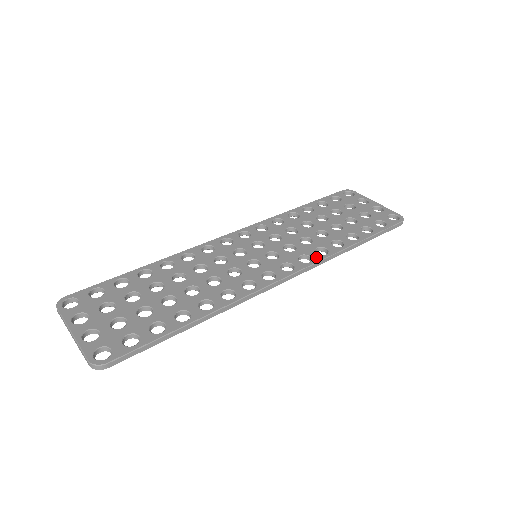
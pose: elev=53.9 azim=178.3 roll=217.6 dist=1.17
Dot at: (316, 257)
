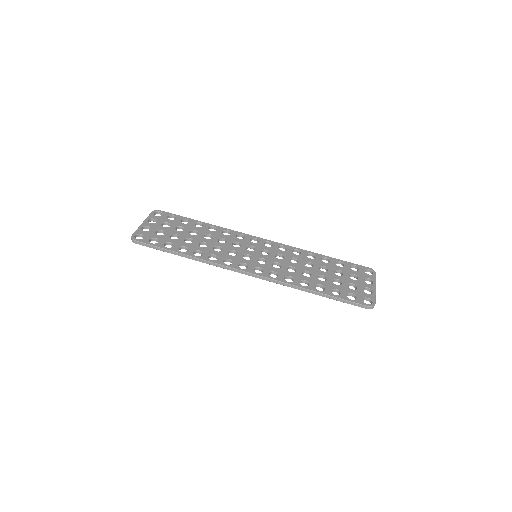
Dot at: (280, 278)
